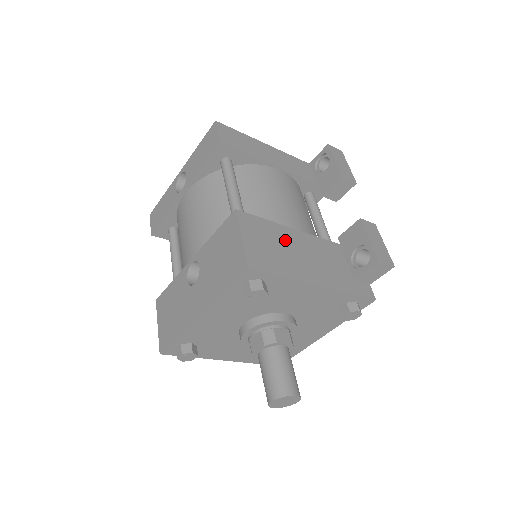
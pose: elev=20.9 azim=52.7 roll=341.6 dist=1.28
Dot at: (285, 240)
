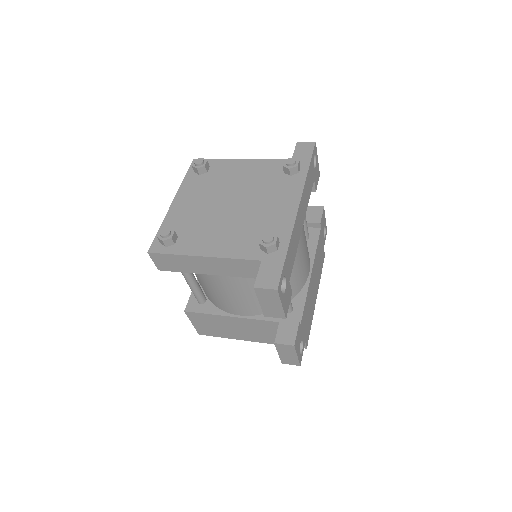
Dot at: (224, 323)
